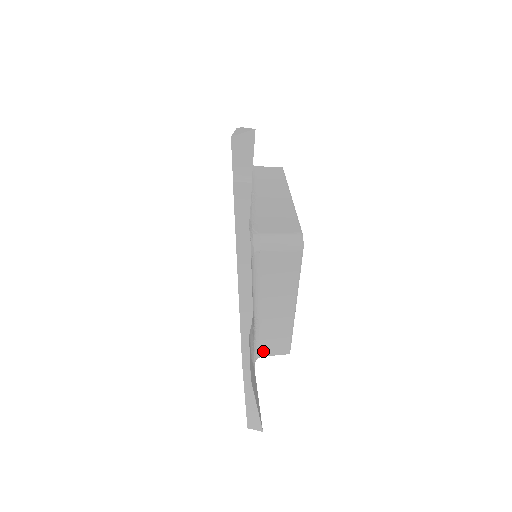
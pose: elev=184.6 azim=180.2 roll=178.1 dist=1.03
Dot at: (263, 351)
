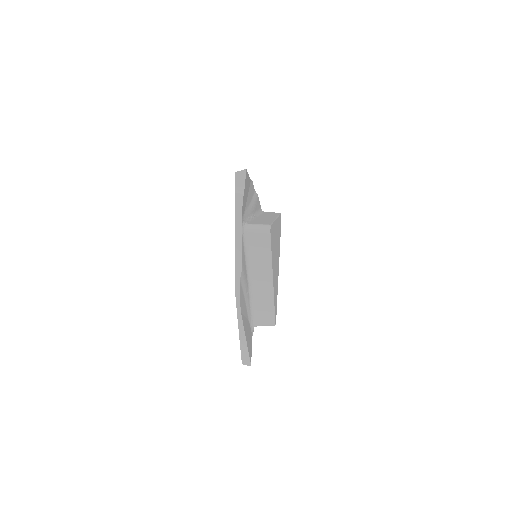
Dot at: (258, 320)
